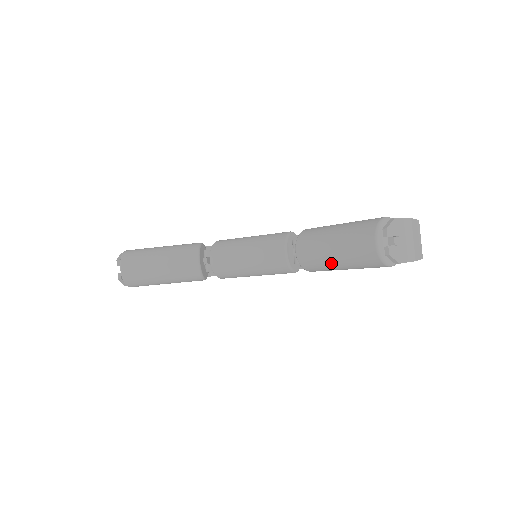
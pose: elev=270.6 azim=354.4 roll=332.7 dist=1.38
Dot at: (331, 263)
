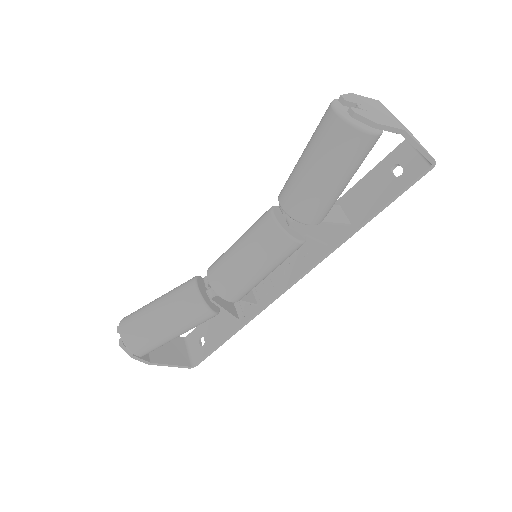
Dot at: (313, 182)
